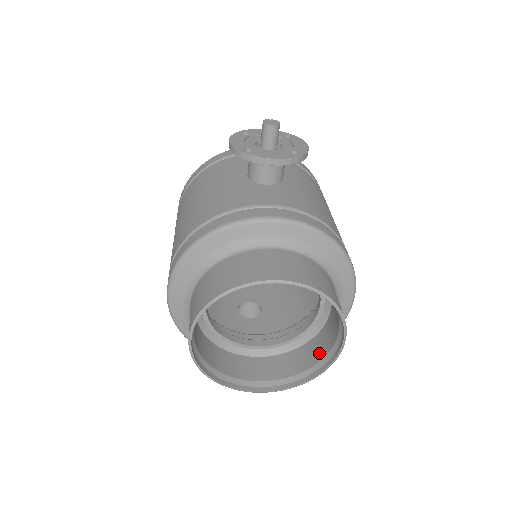
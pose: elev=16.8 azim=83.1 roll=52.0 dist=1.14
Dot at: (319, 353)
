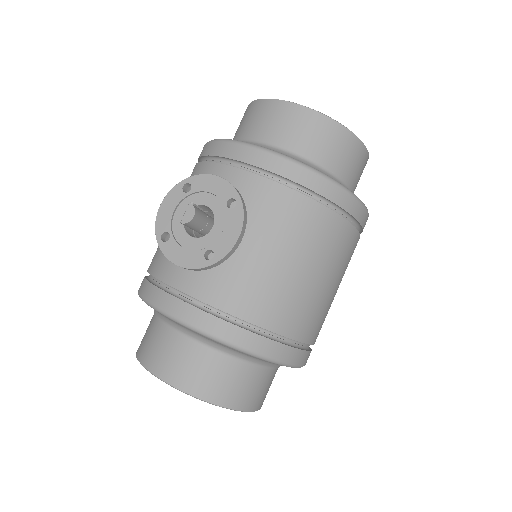
Dot at: occluded
